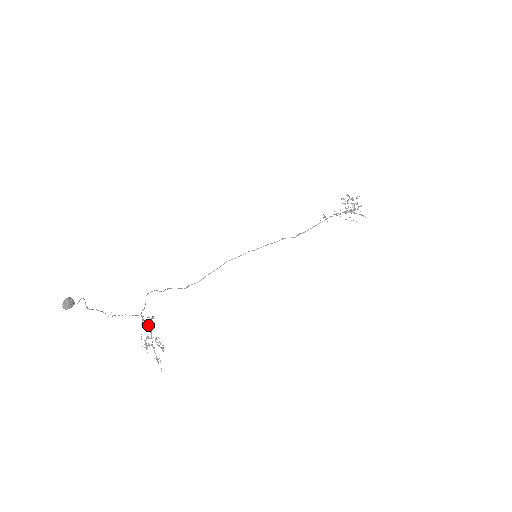
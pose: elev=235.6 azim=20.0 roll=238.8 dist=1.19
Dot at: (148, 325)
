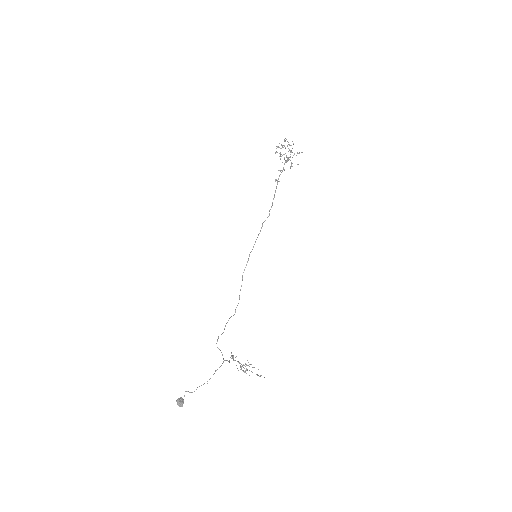
Dot at: occluded
